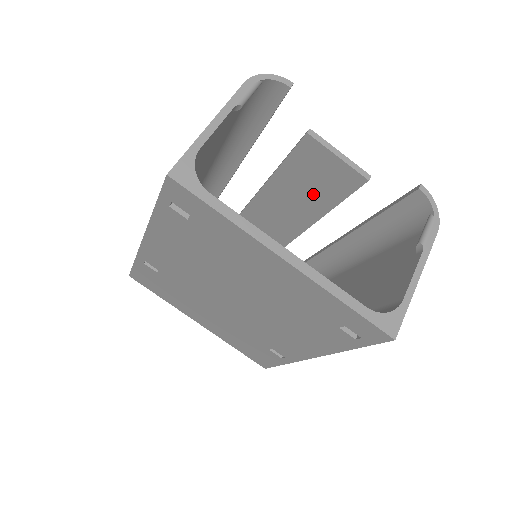
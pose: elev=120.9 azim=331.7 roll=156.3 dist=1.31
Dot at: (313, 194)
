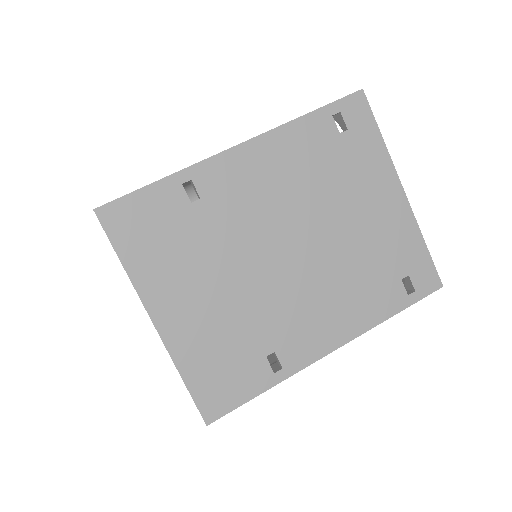
Dot at: occluded
